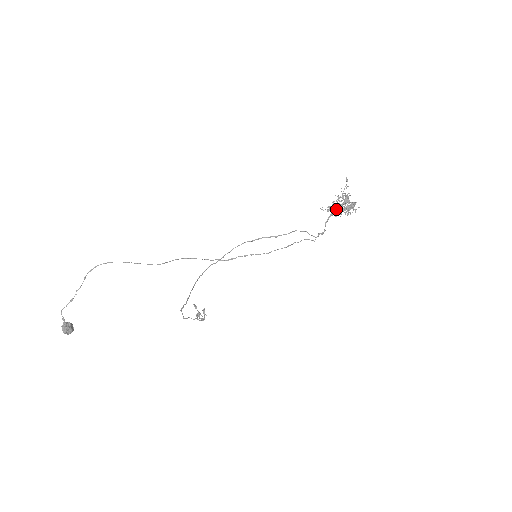
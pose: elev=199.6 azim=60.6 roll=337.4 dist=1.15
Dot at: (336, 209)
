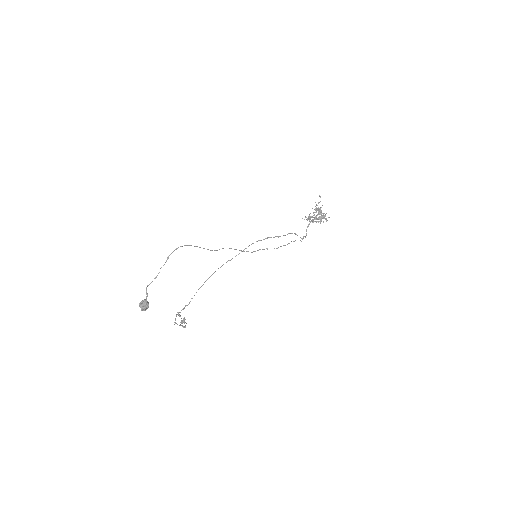
Dot at: (312, 219)
